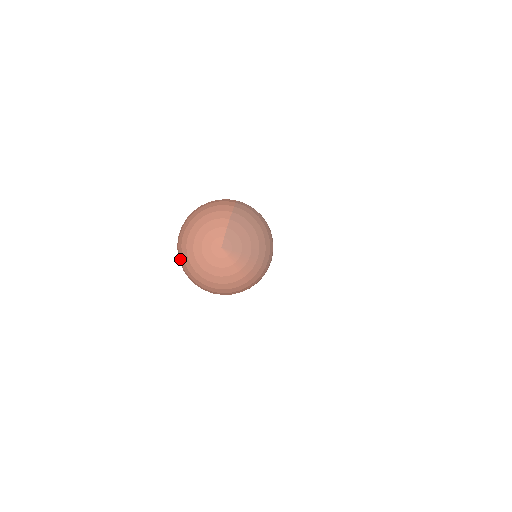
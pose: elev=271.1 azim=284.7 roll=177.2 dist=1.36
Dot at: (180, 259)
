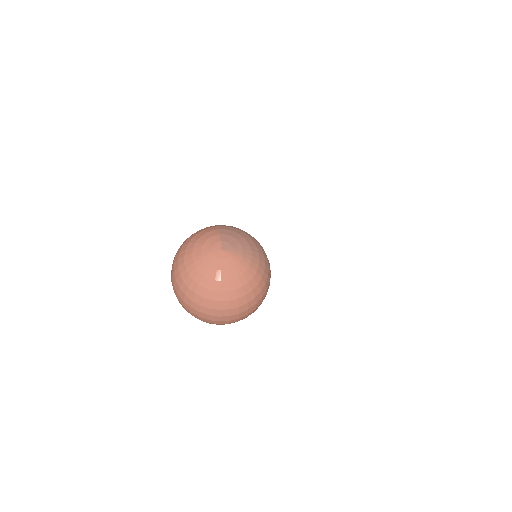
Dot at: (183, 292)
